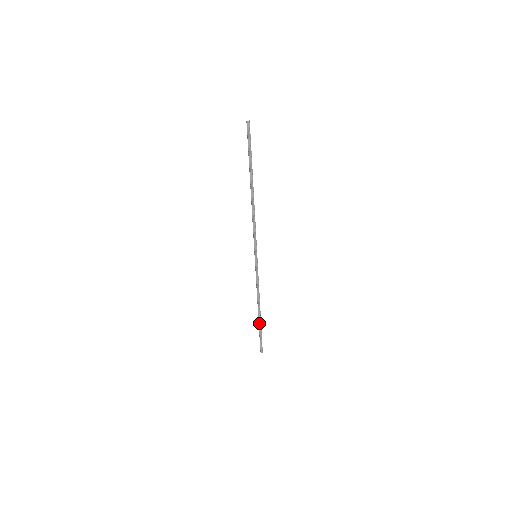
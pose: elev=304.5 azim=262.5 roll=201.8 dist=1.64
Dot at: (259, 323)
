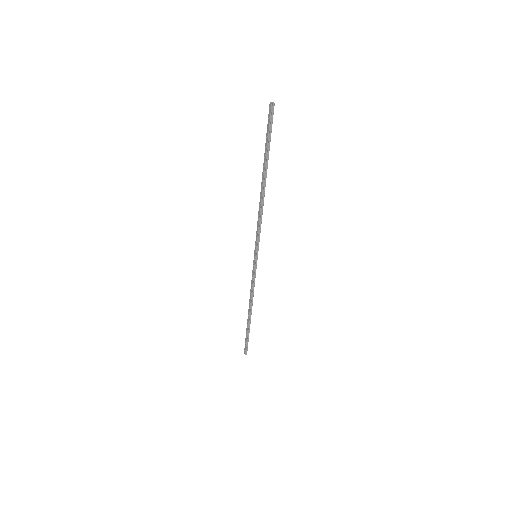
Dot at: (248, 326)
